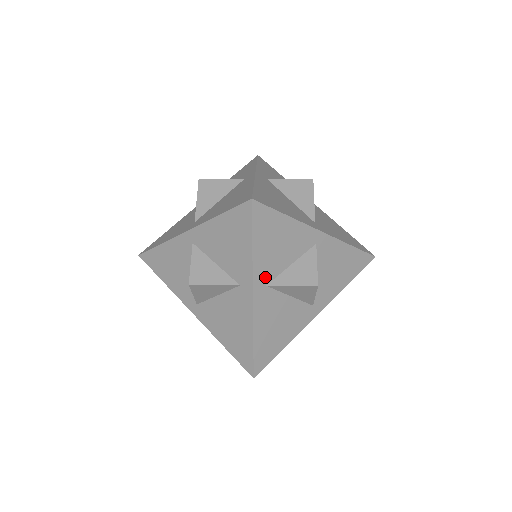
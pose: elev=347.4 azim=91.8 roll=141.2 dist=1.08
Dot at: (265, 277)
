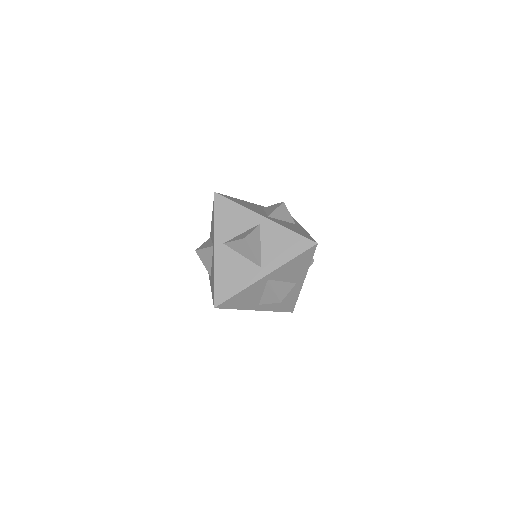
Dot at: (223, 238)
